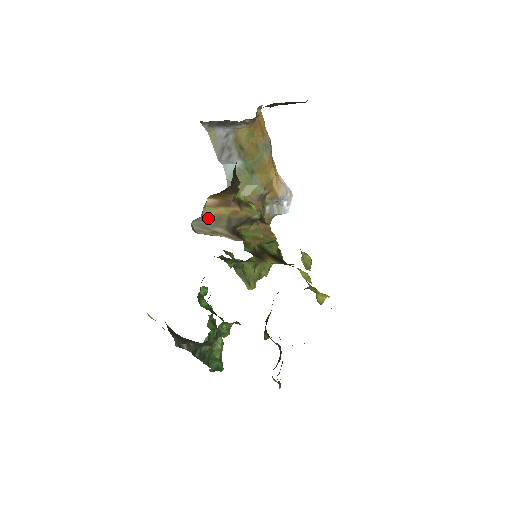
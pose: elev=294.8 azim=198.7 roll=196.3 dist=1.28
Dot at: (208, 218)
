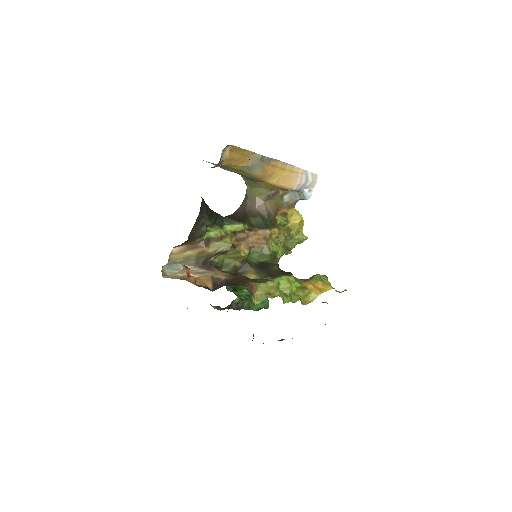
Dot at: (177, 261)
